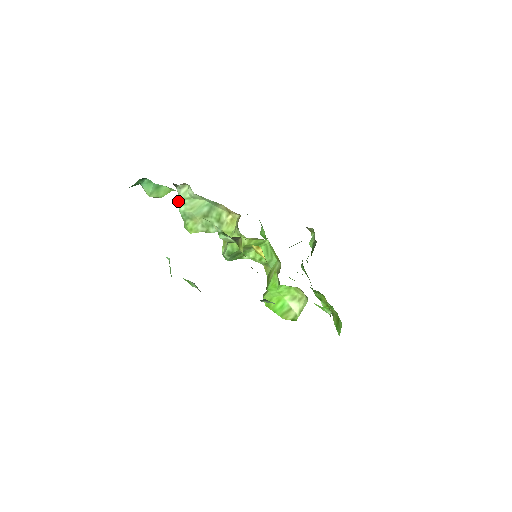
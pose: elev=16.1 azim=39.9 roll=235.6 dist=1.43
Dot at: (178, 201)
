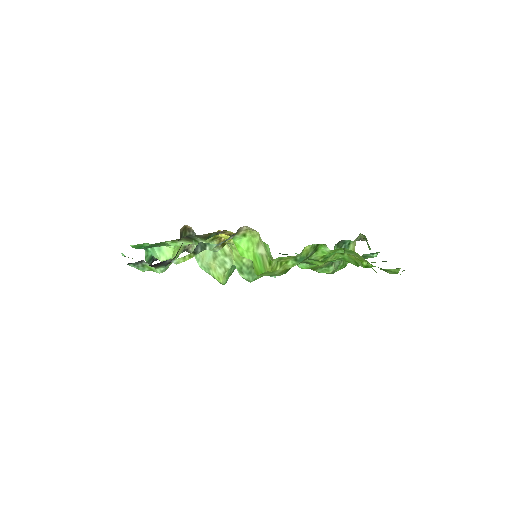
Dot at: occluded
